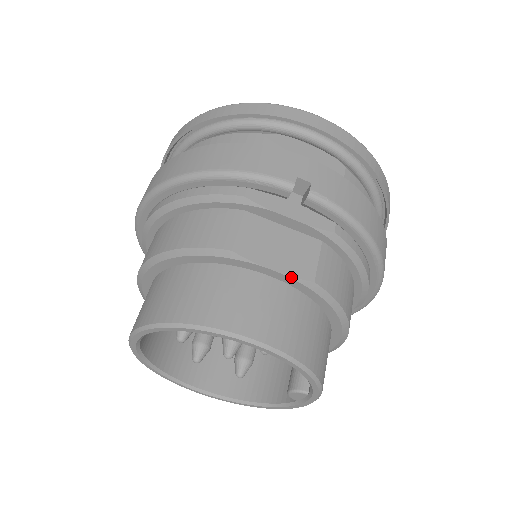
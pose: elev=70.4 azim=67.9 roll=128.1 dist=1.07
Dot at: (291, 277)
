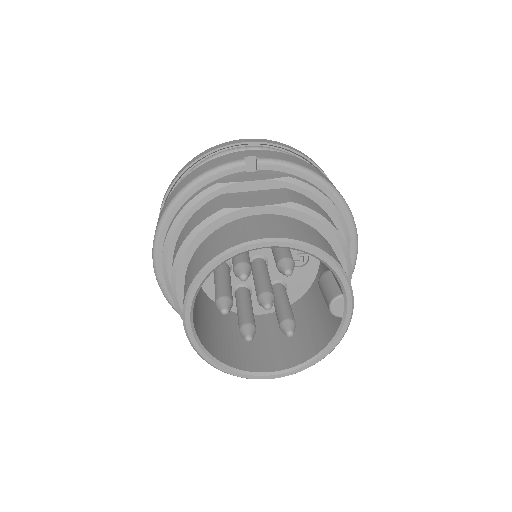
Dot at: (273, 205)
